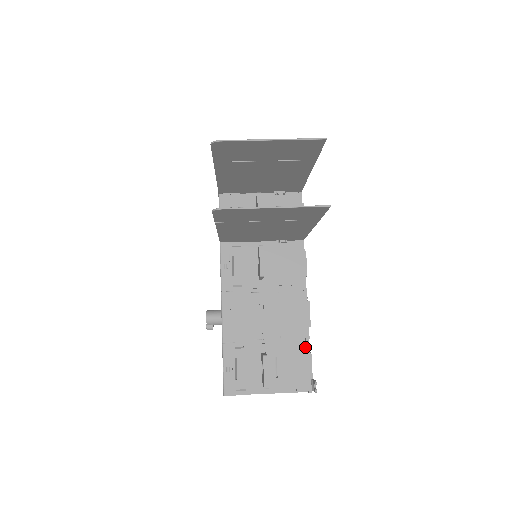
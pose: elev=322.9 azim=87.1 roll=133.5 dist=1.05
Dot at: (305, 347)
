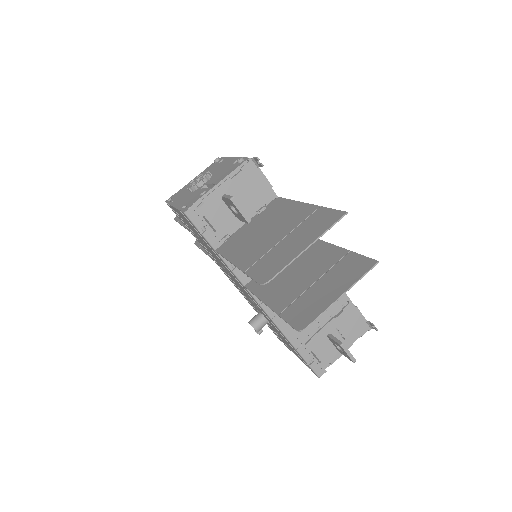
Dot at: (351, 307)
